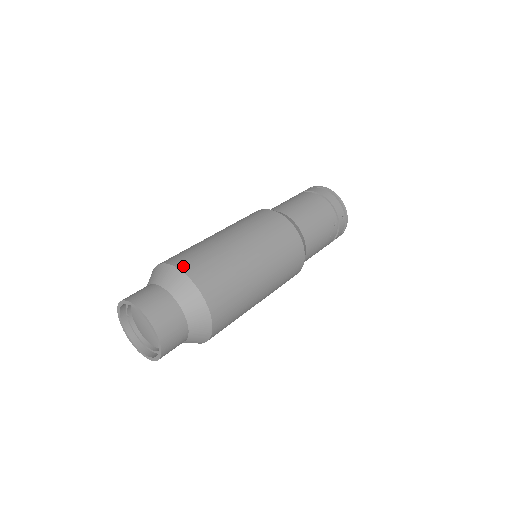
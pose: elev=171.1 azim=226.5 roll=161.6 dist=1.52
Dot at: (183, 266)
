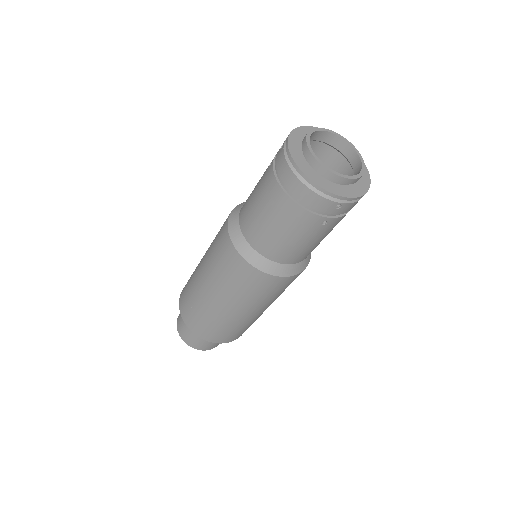
Dot at: (186, 320)
